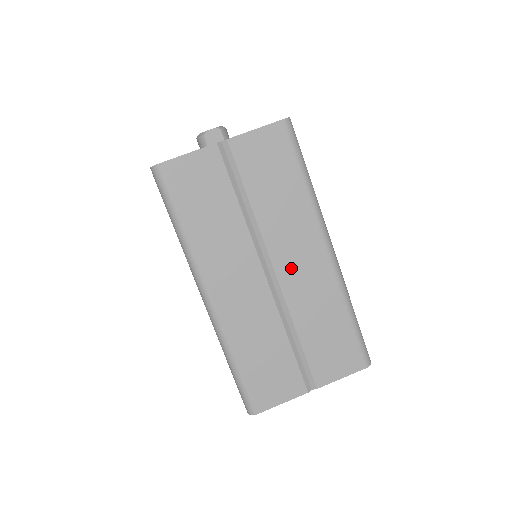
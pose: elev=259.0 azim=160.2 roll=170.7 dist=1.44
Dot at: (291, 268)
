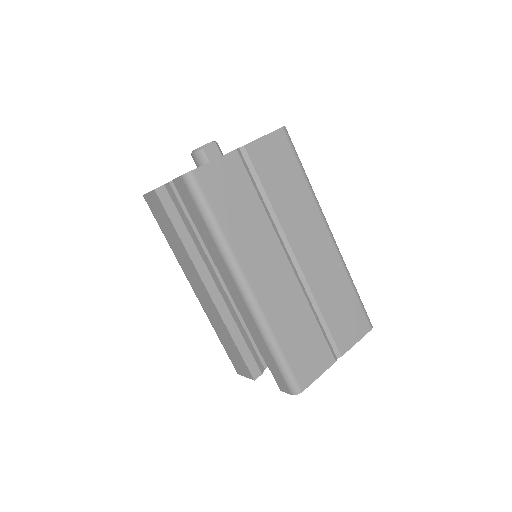
Dot at: (307, 253)
